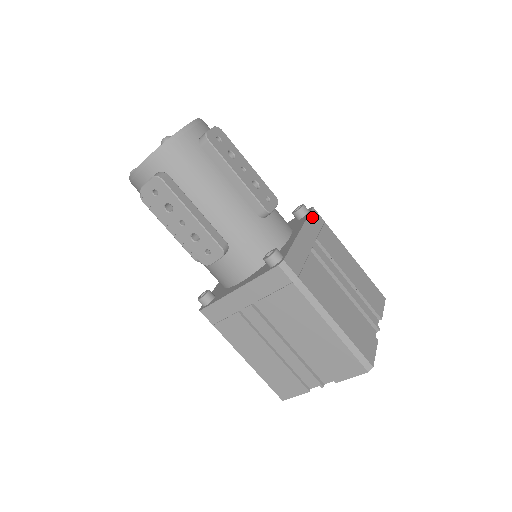
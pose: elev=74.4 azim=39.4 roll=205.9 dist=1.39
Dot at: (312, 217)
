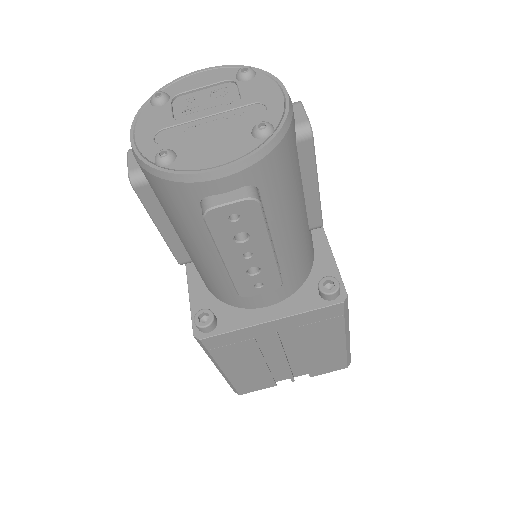
Dot at: (322, 311)
